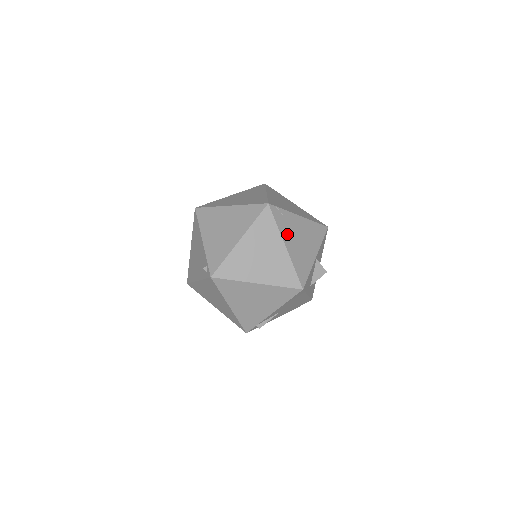
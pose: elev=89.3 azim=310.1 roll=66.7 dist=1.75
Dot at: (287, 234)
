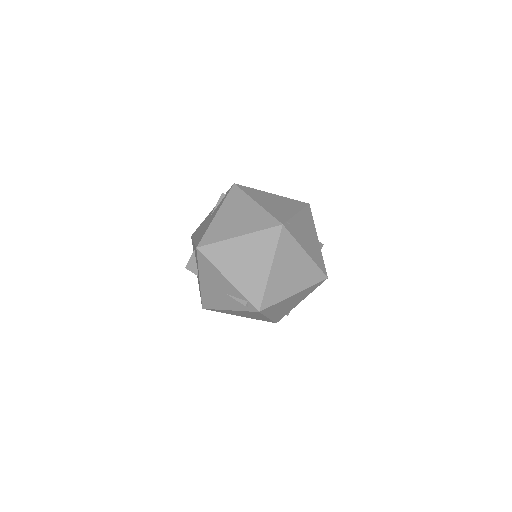
Dot at: (301, 240)
